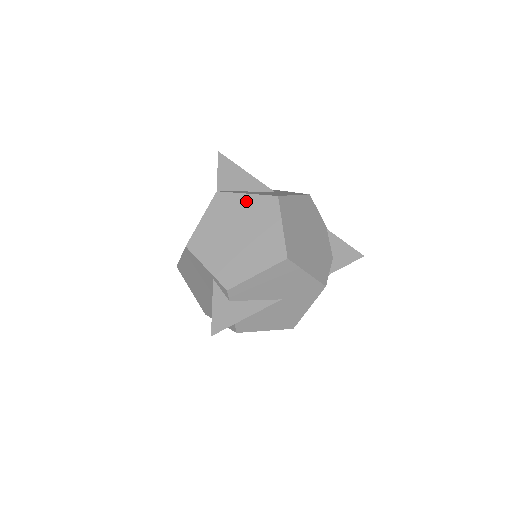
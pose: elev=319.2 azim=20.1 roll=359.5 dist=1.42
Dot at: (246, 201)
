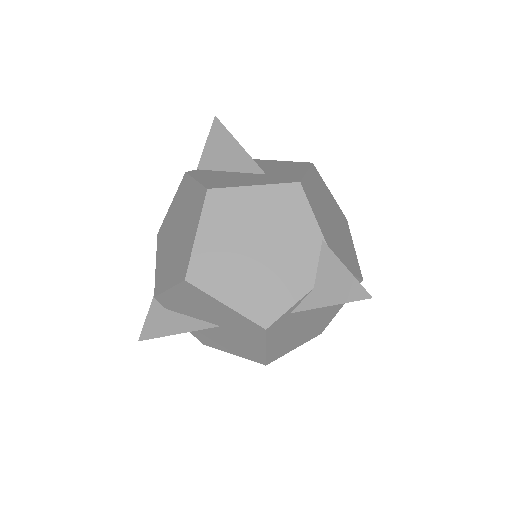
Dot at: (192, 190)
